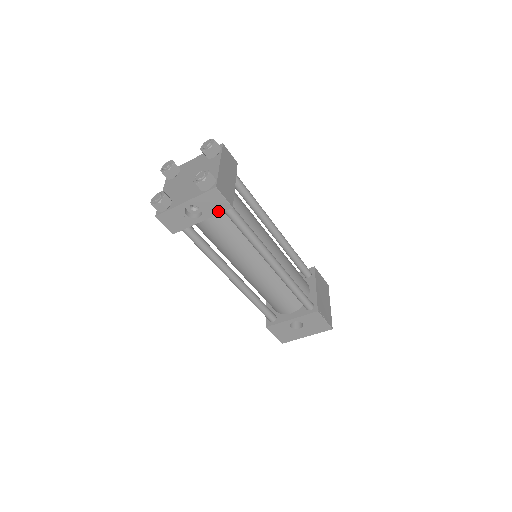
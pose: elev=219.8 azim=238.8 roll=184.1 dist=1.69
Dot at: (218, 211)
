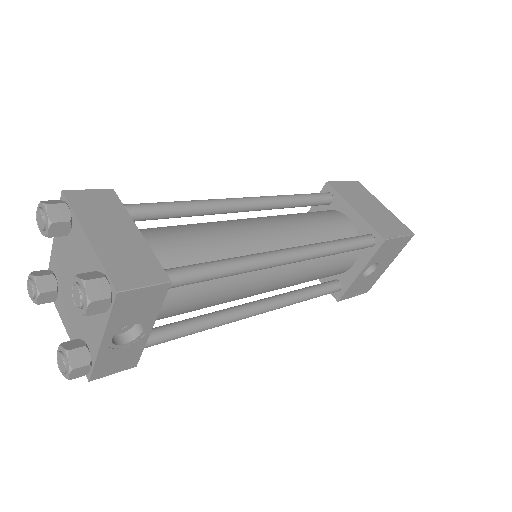
Dot at: (158, 303)
